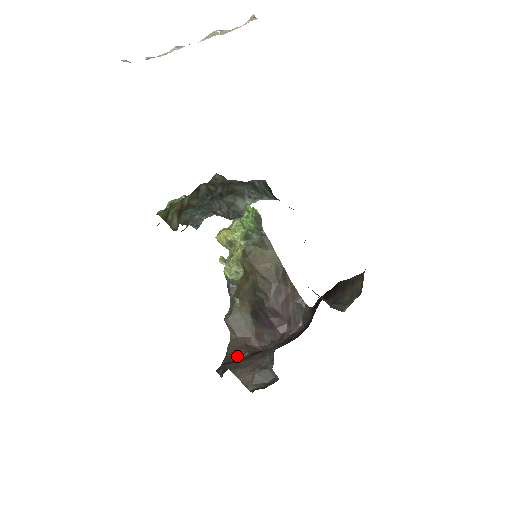
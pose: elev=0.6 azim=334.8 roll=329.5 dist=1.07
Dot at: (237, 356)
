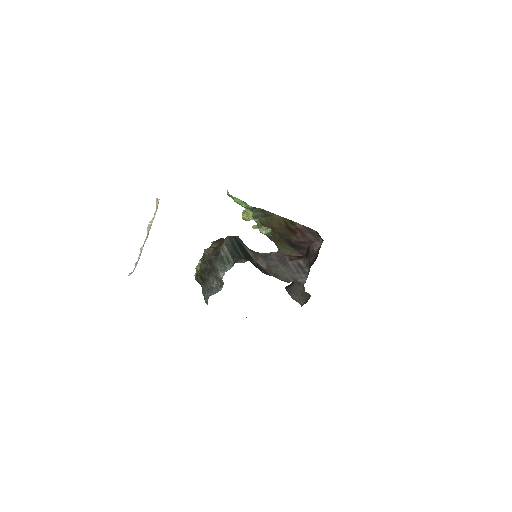
Dot at: occluded
